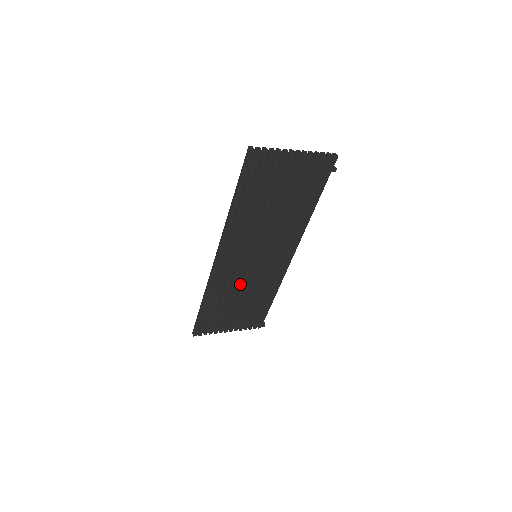
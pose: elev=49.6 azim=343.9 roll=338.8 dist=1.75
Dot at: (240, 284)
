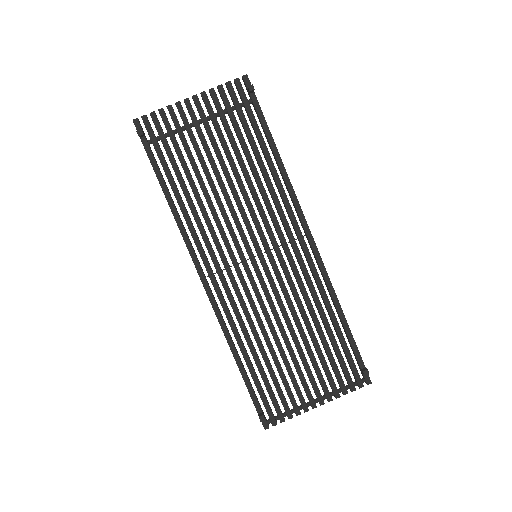
Dot at: occluded
